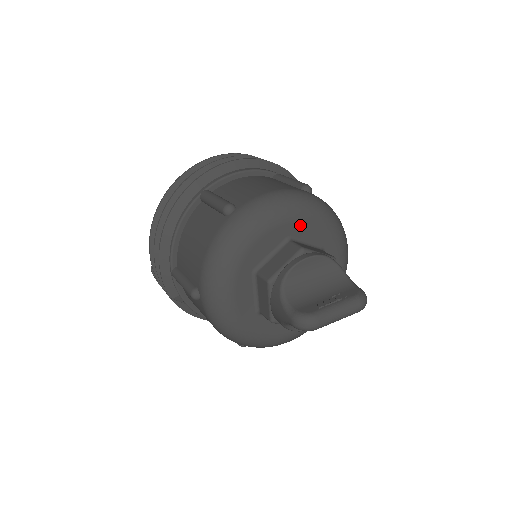
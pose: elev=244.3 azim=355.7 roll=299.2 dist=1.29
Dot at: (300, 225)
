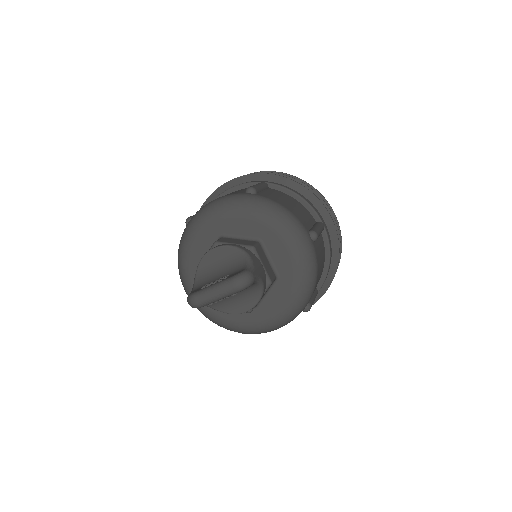
Dot at: (228, 223)
